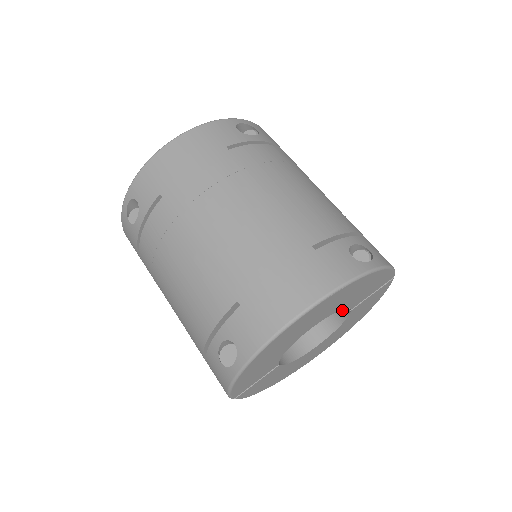
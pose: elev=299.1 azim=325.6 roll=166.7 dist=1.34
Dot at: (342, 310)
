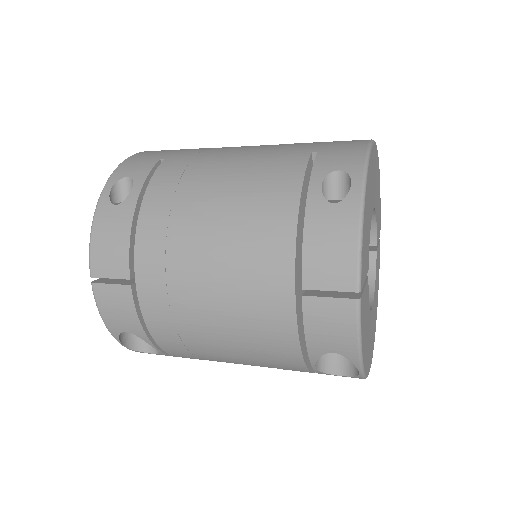
Dot at: occluded
